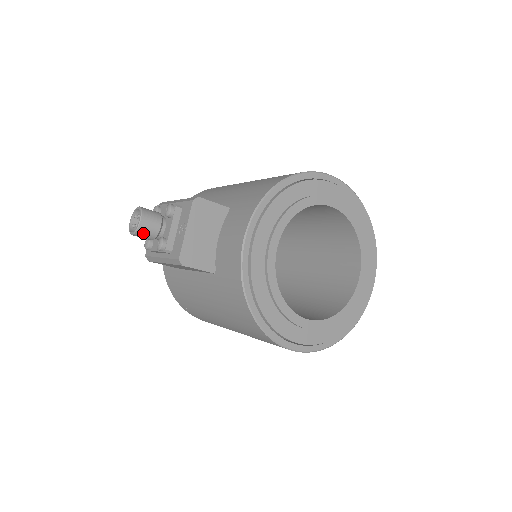
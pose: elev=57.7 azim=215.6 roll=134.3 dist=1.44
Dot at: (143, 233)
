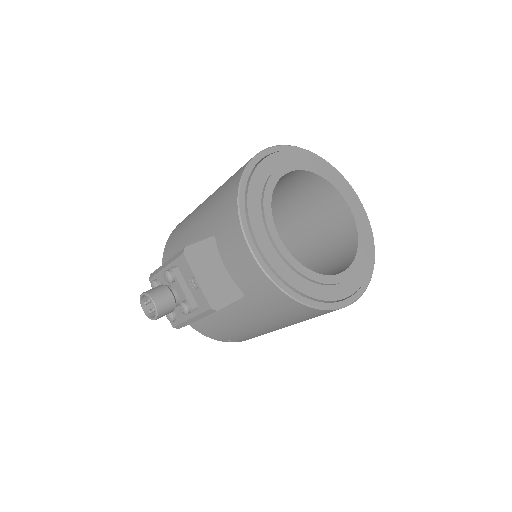
Dot at: (163, 311)
